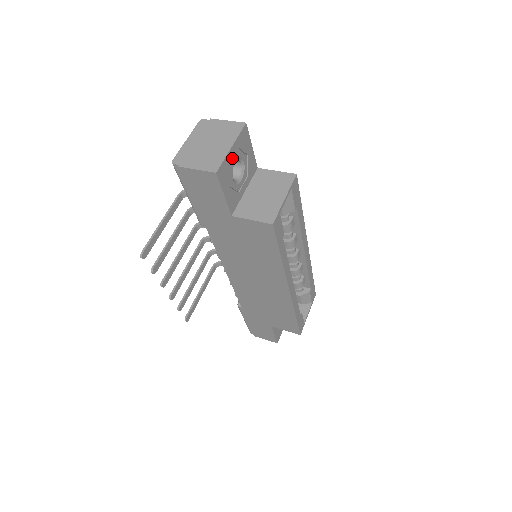
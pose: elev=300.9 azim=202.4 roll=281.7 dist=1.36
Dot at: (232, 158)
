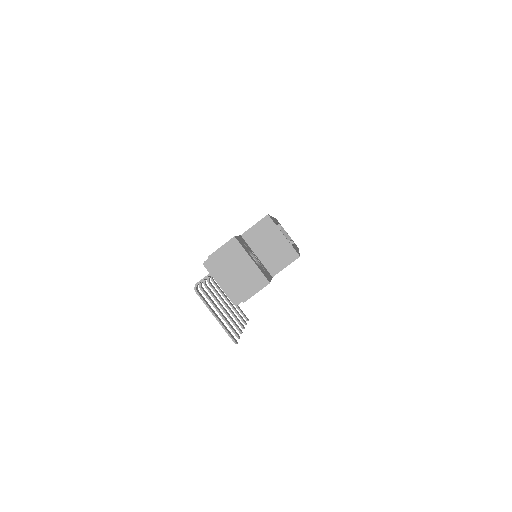
Dot at: (255, 262)
